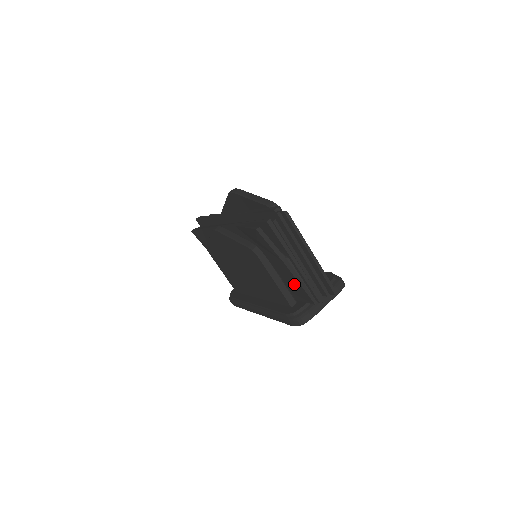
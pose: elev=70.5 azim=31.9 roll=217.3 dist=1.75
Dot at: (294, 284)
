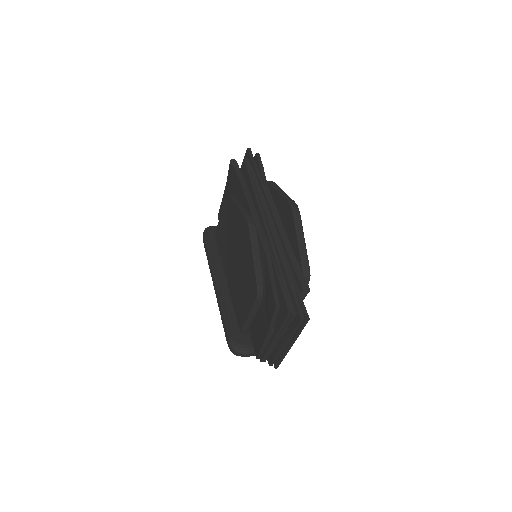
Dot at: (259, 336)
